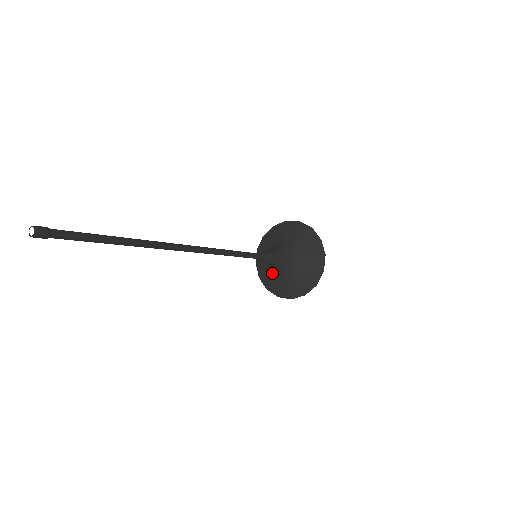
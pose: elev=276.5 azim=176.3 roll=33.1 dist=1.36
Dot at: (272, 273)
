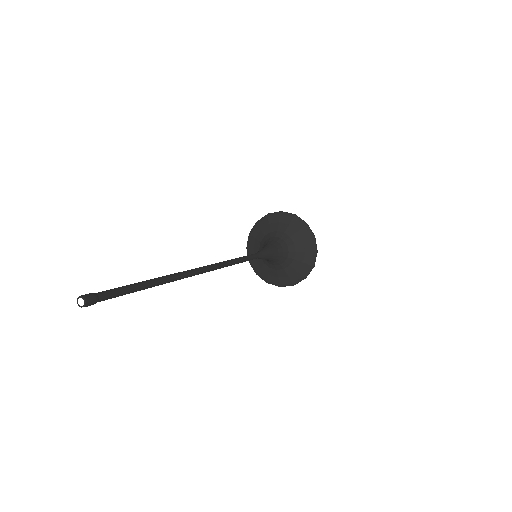
Dot at: (282, 268)
